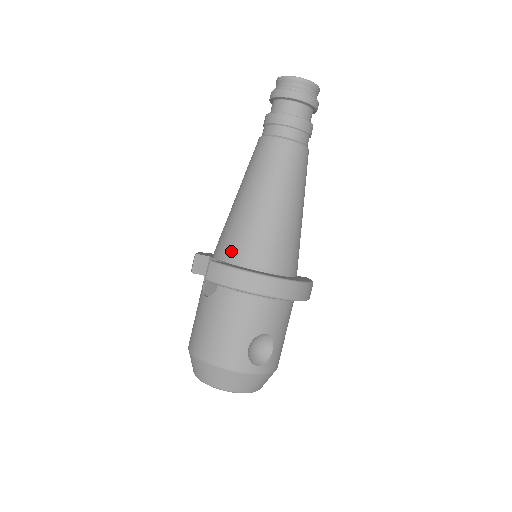
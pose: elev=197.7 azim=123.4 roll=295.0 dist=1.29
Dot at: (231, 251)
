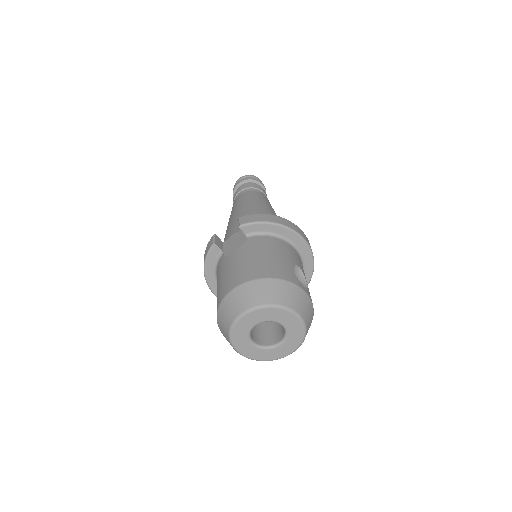
Dot at: occluded
